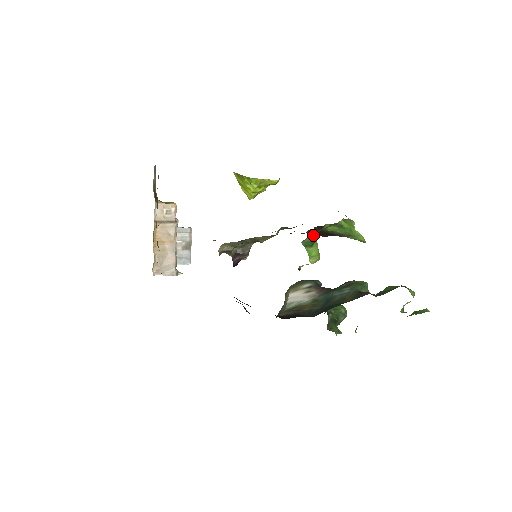
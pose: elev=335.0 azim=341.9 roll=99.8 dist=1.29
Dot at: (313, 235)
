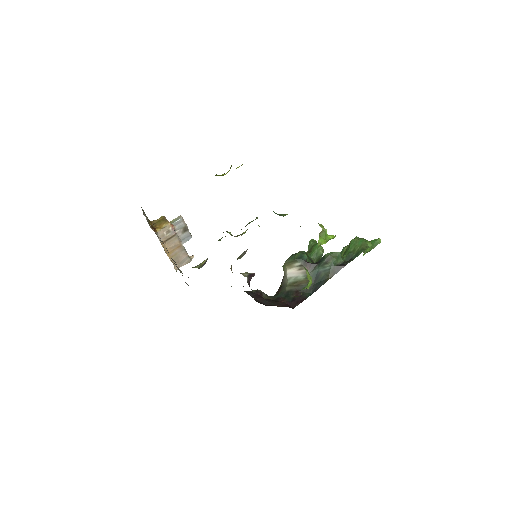
Dot at: occluded
